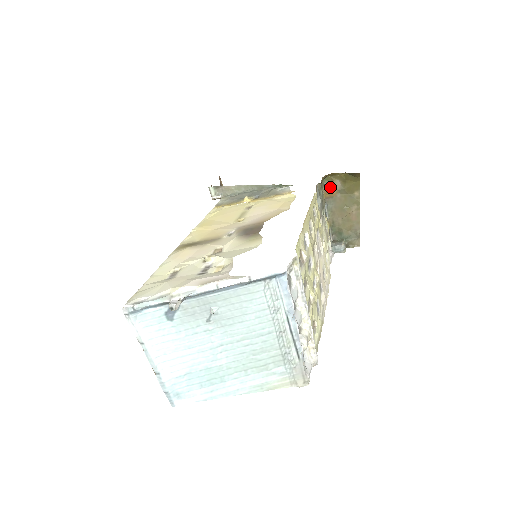
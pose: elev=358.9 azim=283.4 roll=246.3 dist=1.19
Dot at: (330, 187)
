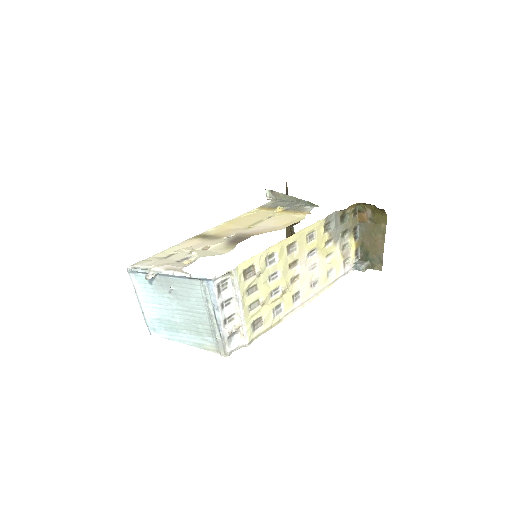
Dot at: (362, 213)
